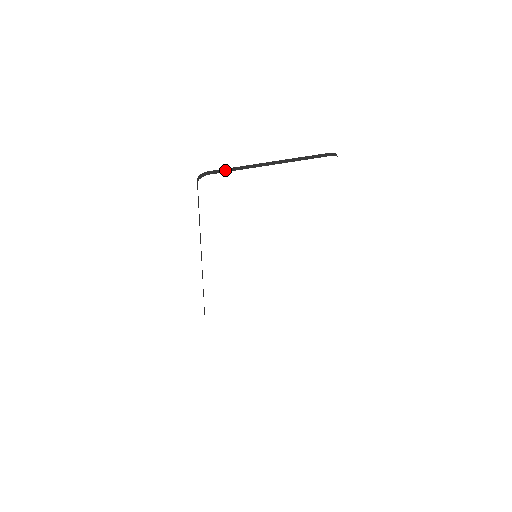
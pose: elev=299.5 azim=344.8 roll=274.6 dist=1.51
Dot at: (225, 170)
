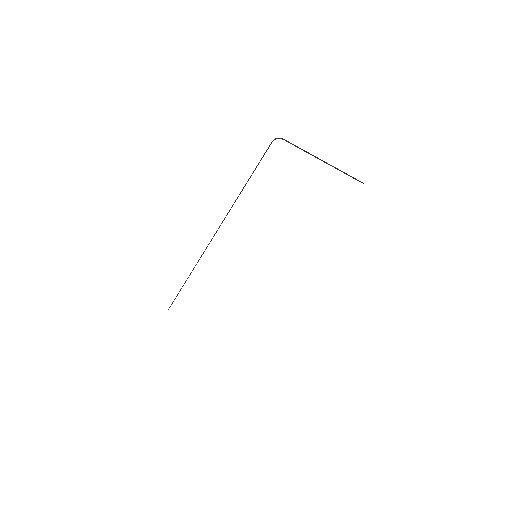
Dot at: (294, 145)
